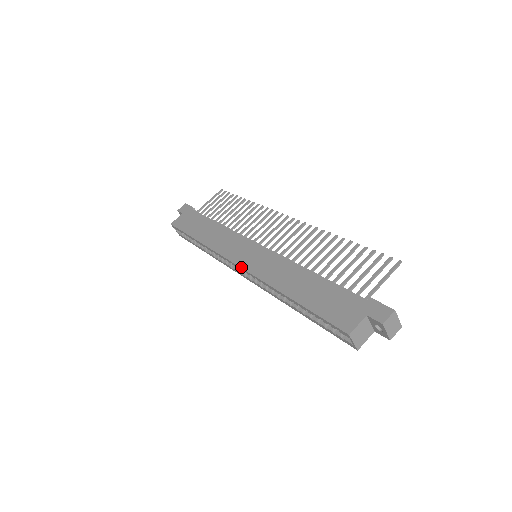
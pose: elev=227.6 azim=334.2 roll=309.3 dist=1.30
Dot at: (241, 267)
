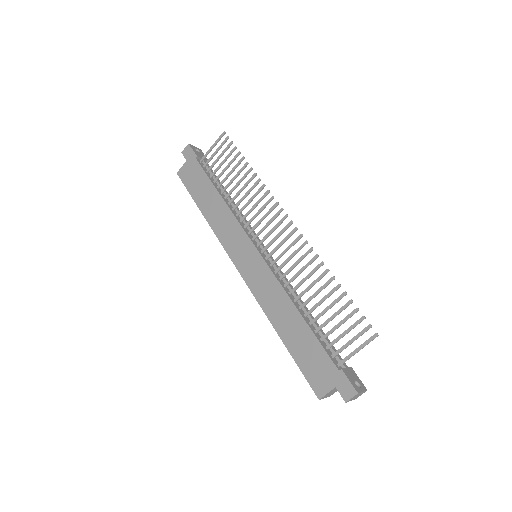
Dot at: (241, 275)
